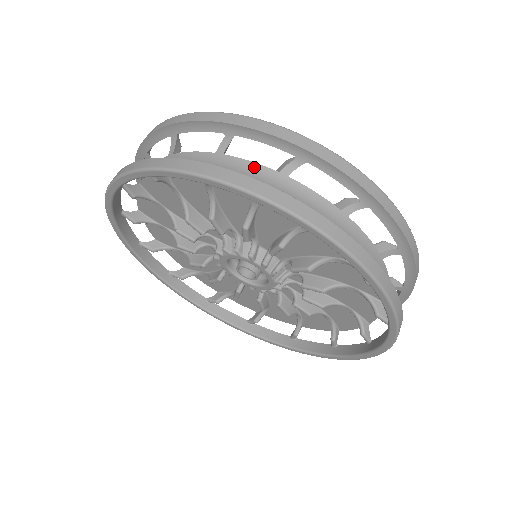
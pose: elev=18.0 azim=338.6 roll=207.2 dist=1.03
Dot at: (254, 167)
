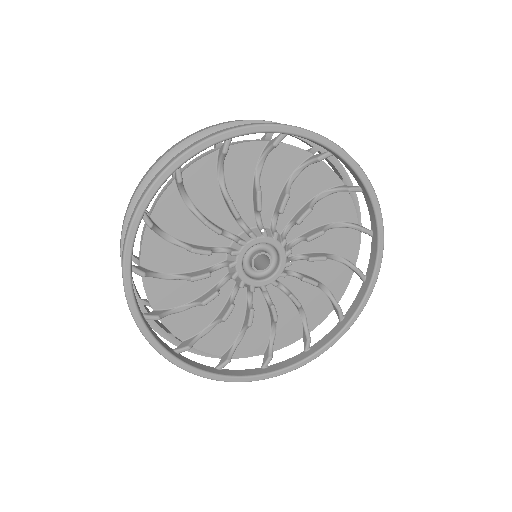
Dot at: (162, 192)
